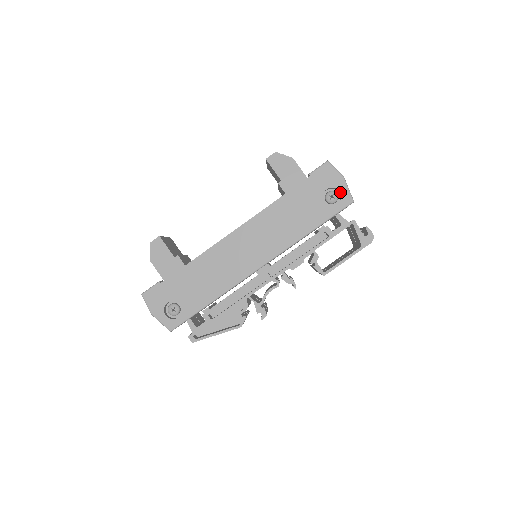
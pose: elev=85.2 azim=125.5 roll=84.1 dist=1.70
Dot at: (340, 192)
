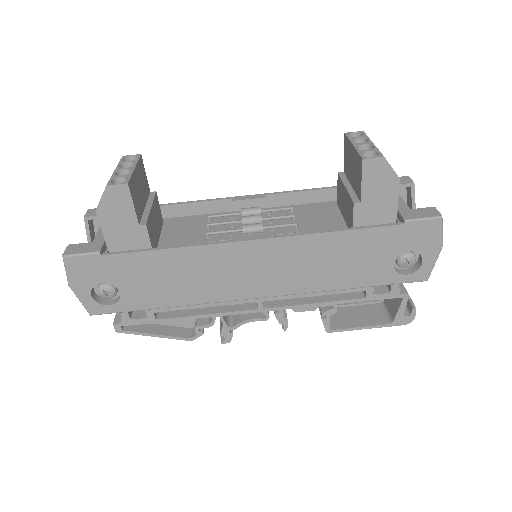
Dot at: (422, 263)
